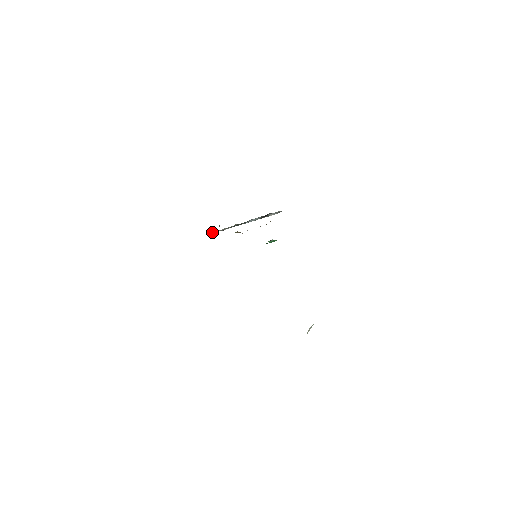
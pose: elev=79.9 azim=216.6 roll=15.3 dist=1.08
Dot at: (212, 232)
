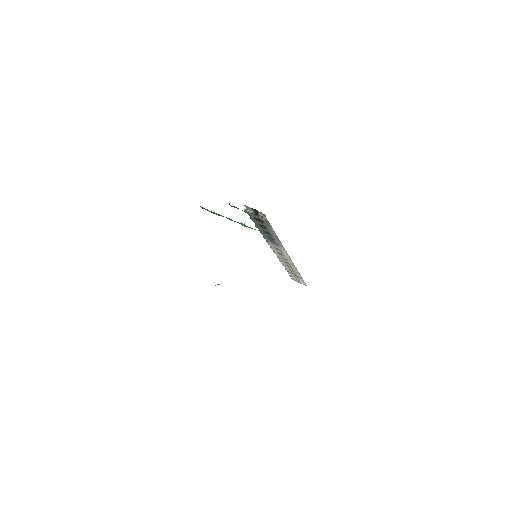
Dot at: occluded
